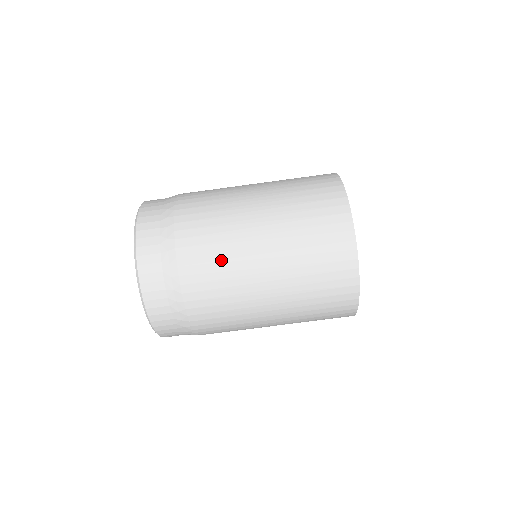
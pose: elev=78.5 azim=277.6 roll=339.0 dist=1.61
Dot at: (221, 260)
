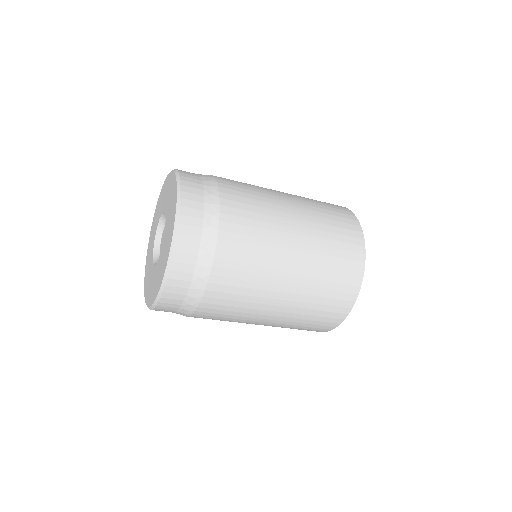
Dot at: (248, 288)
